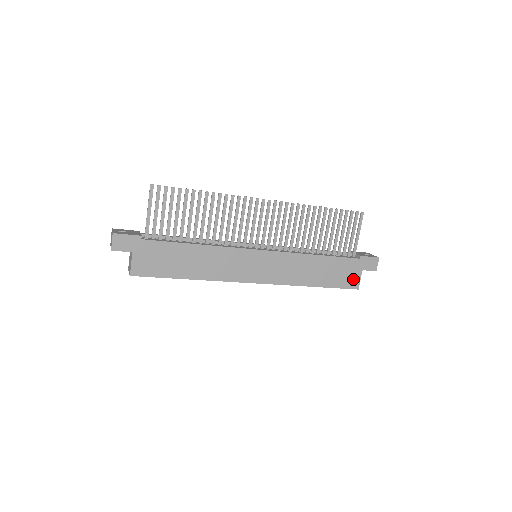
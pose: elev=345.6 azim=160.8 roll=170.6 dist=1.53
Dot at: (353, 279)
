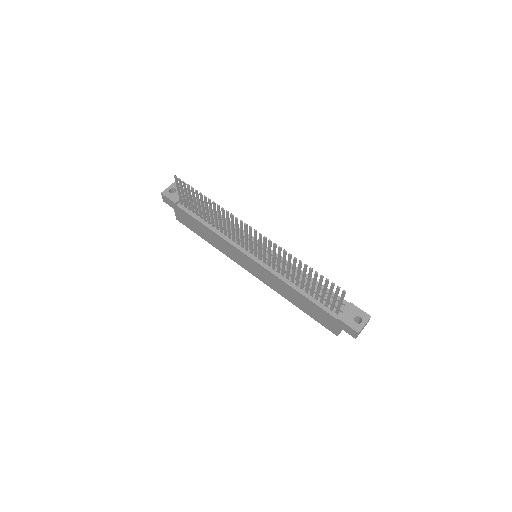
Dot at: (332, 327)
